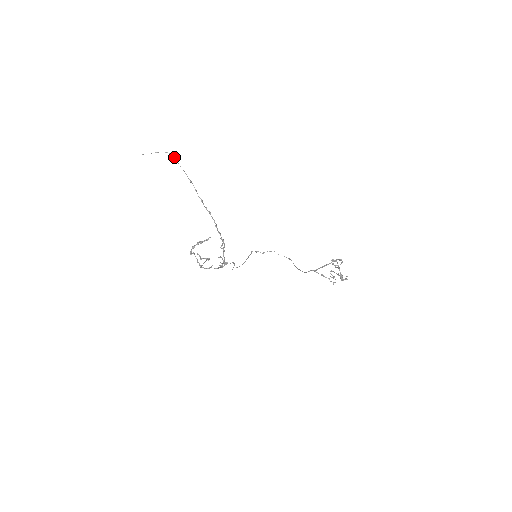
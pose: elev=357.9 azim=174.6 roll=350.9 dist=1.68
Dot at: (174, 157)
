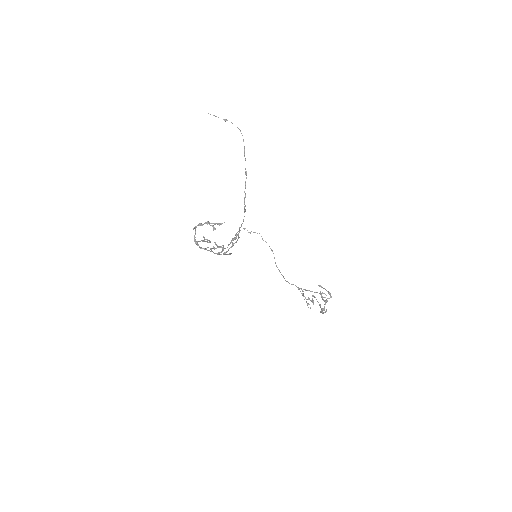
Dot at: occluded
